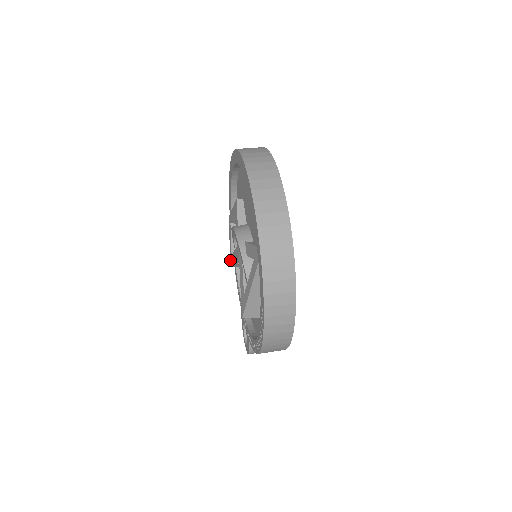
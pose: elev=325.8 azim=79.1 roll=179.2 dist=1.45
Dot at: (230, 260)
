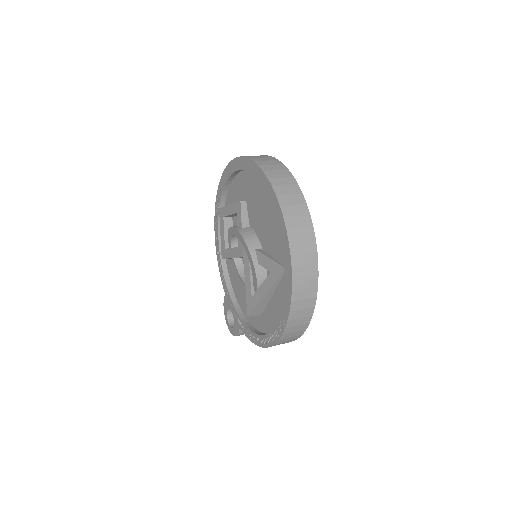
Dot at: (222, 252)
